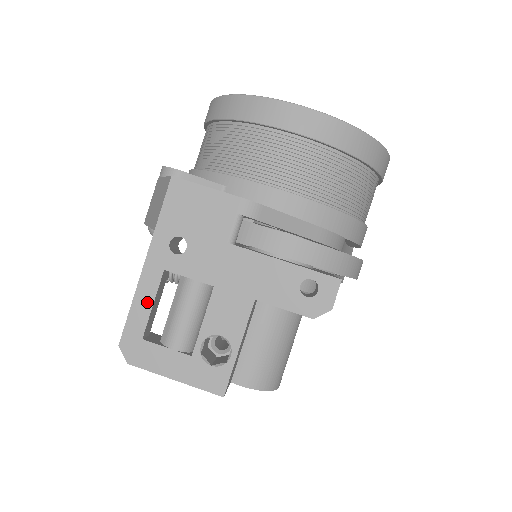
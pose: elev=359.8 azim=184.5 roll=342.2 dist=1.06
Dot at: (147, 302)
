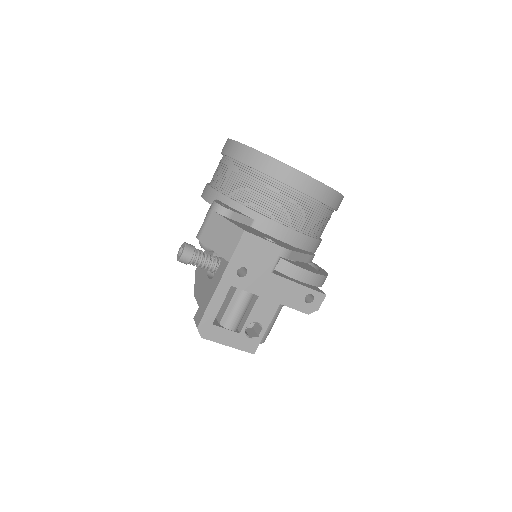
Dot at: (218, 304)
